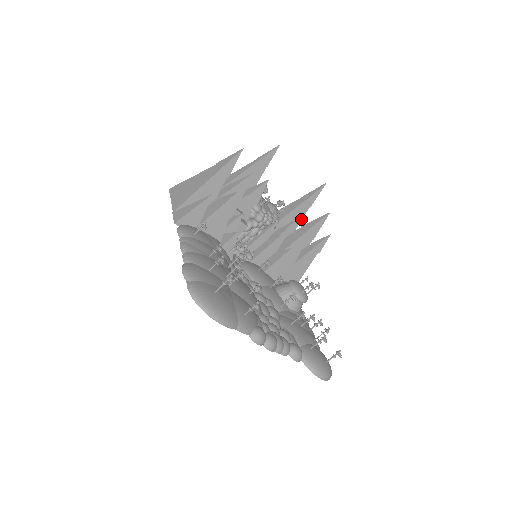
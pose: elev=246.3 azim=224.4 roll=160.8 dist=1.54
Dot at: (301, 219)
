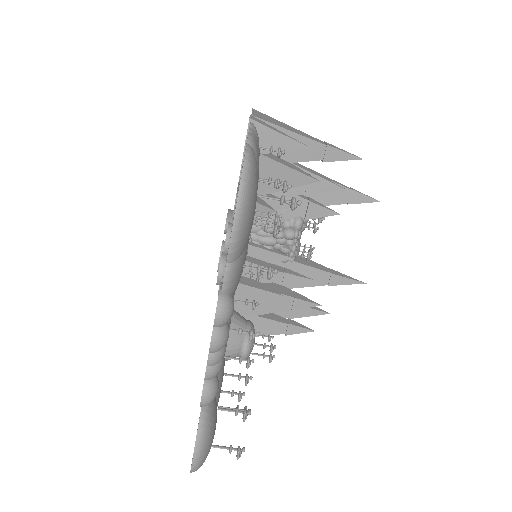
Dot at: (309, 286)
